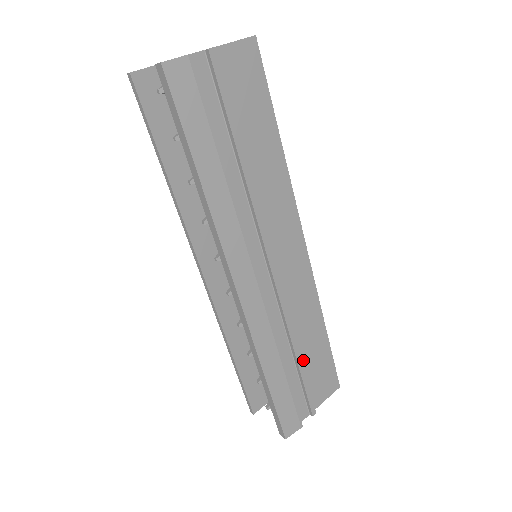
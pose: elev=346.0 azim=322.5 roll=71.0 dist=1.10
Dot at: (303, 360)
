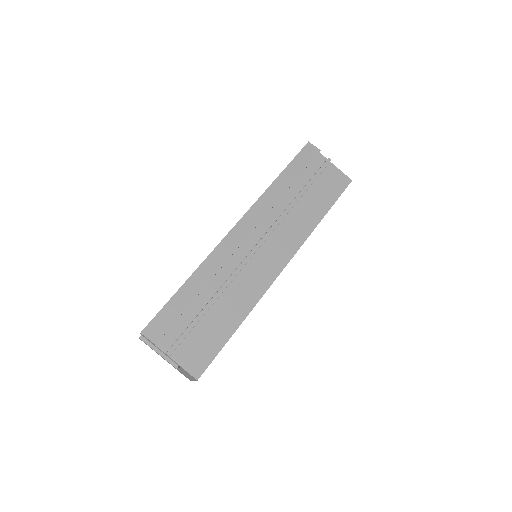
Dot at: (208, 316)
